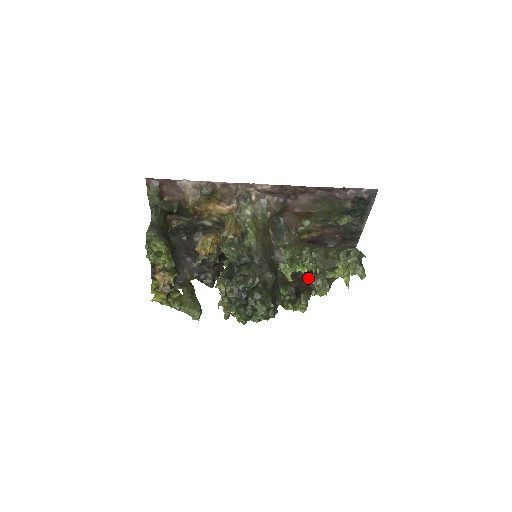
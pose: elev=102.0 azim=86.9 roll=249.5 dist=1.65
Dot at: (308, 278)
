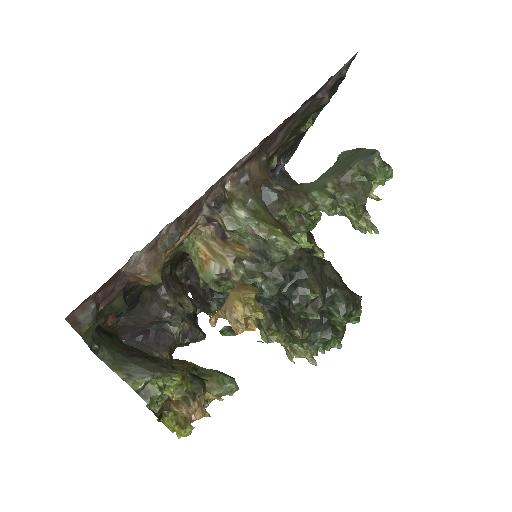
Dot at: occluded
